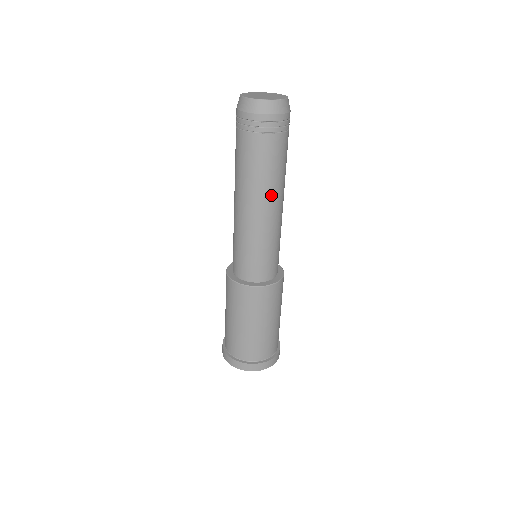
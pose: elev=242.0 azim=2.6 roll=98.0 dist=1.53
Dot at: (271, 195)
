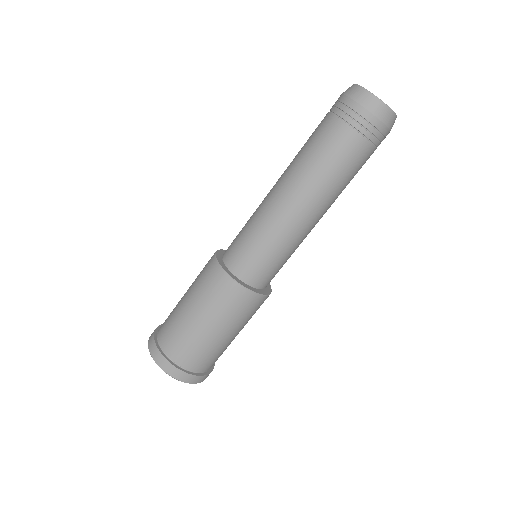
Dot at: (301, 185)
